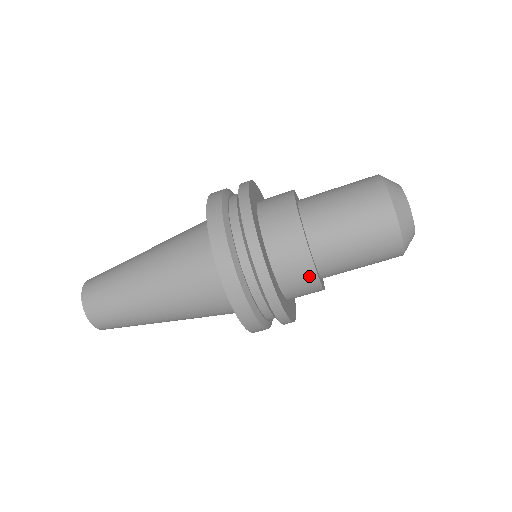
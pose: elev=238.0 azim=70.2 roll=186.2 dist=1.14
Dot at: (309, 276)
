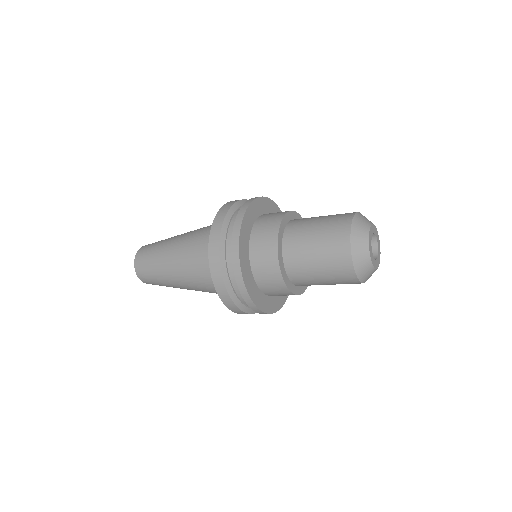
Dot at: (283, 290)
